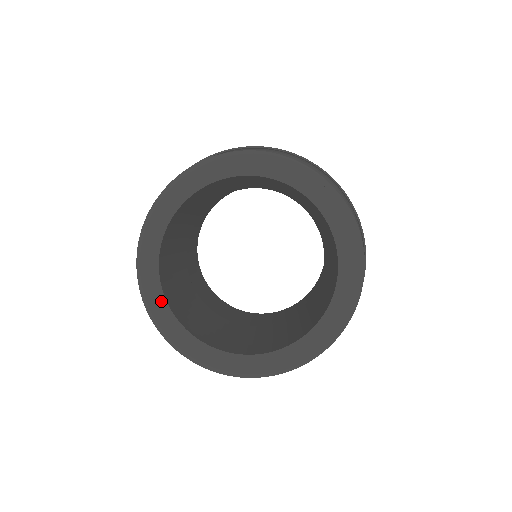
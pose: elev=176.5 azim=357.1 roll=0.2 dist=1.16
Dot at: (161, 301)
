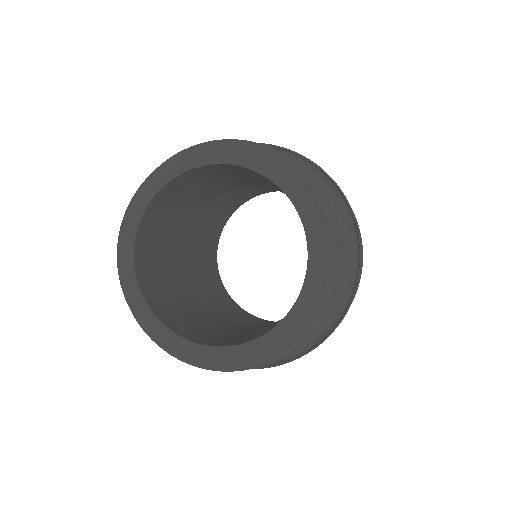
Dot at: (187, 345)
